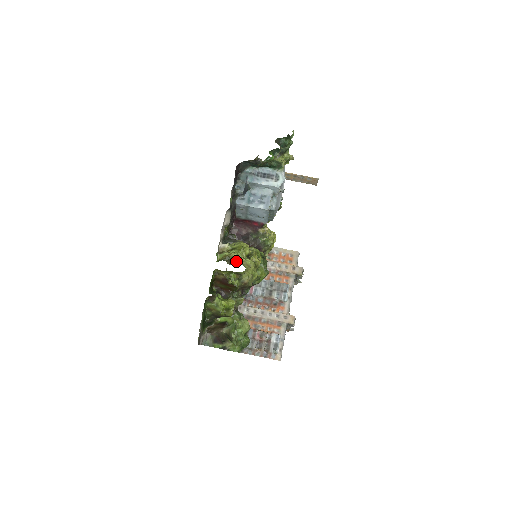
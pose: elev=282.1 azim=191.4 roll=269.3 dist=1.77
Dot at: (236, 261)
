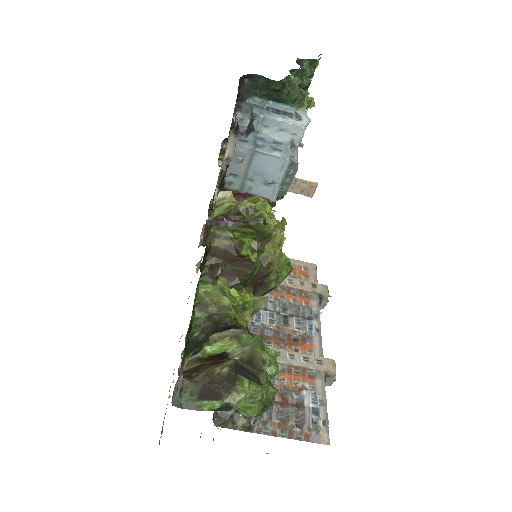
Dot at: (252, 217)
